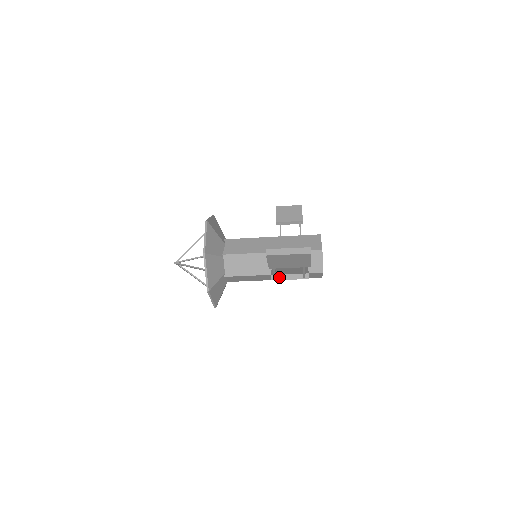
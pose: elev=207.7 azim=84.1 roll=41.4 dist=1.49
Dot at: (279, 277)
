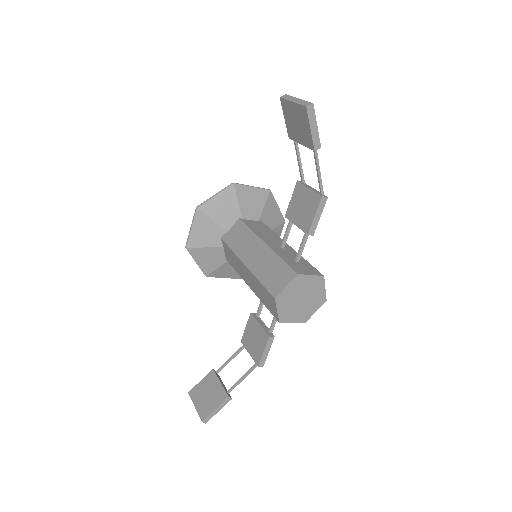
Dot at: (246, 346)
